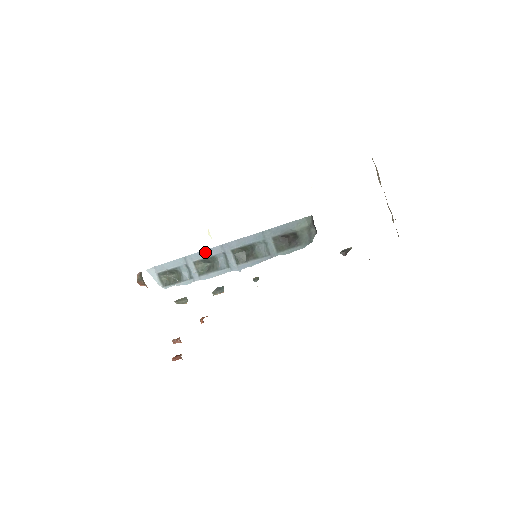
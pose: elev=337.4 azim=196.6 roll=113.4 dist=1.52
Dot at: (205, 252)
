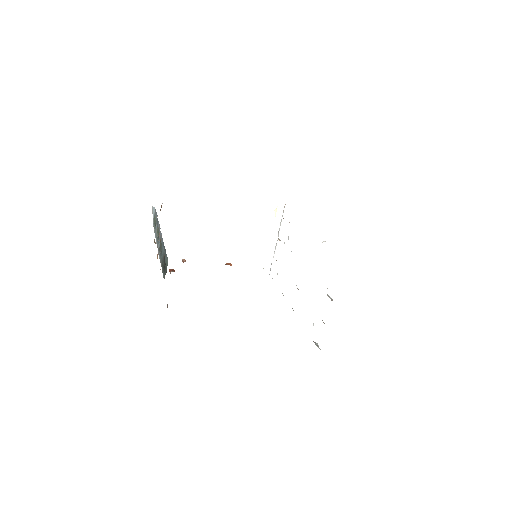
Dot at: (159, 225)
